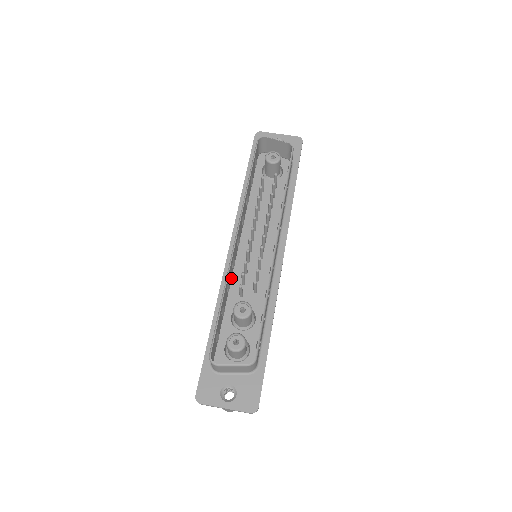
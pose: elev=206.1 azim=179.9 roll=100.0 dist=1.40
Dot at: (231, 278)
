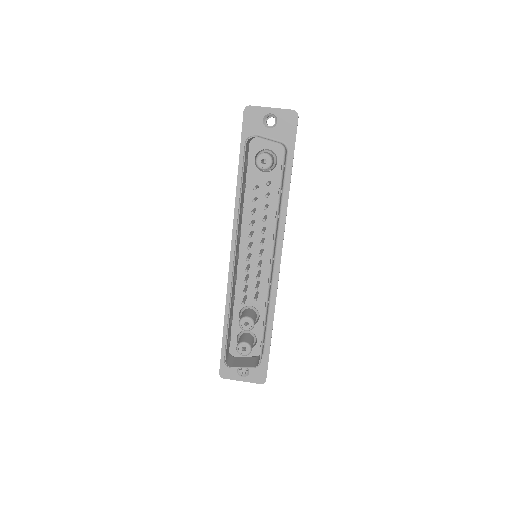
Dot at: occluded
